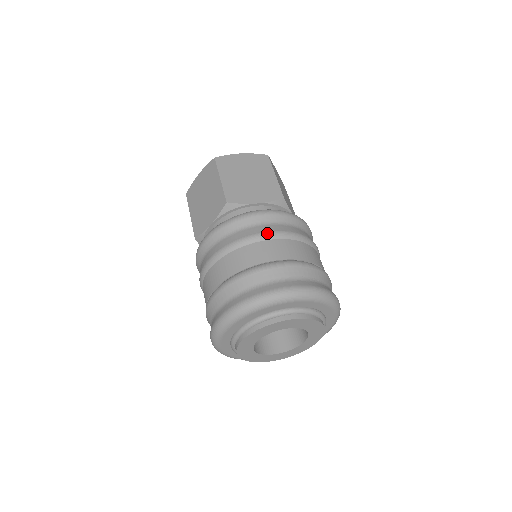
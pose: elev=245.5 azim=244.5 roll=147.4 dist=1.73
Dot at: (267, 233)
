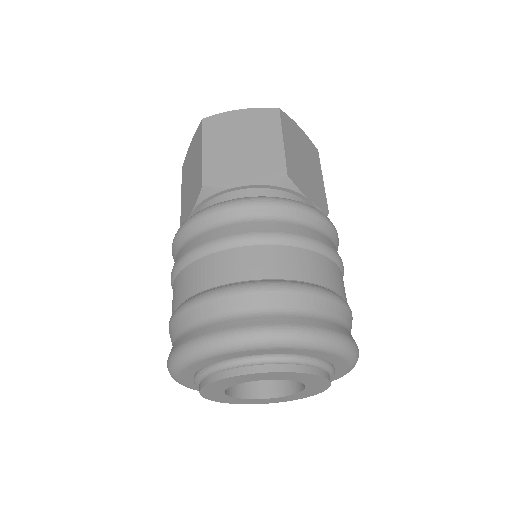
Dot at: (240, 236)
